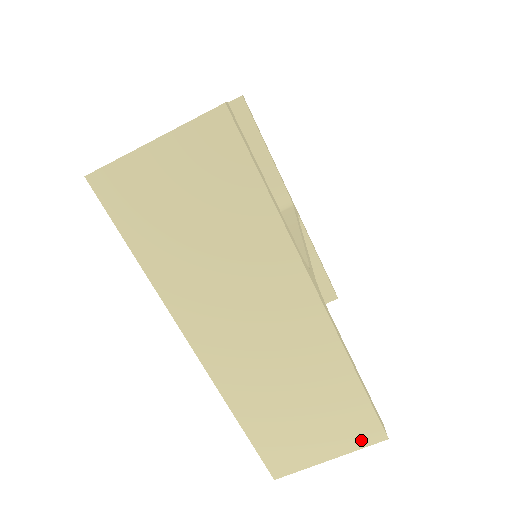
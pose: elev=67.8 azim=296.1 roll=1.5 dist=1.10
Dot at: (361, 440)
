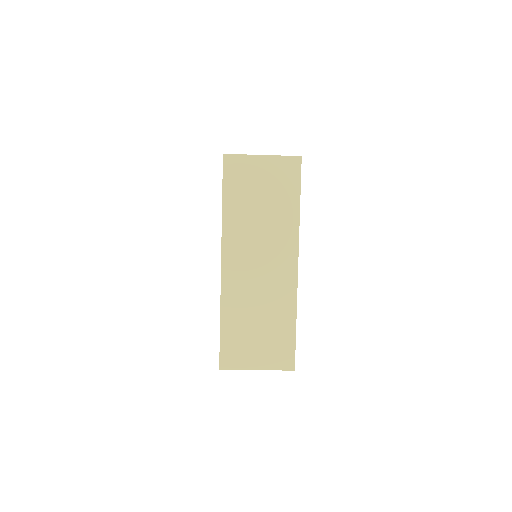
Dot at: (280, 364)
